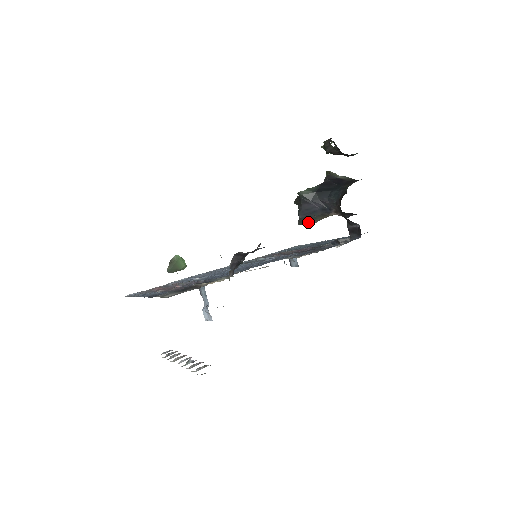
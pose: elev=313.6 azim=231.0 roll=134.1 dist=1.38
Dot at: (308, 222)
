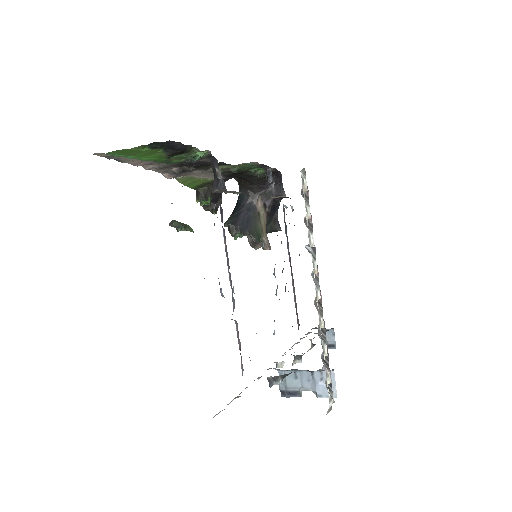
Dot at: (259, 235)
